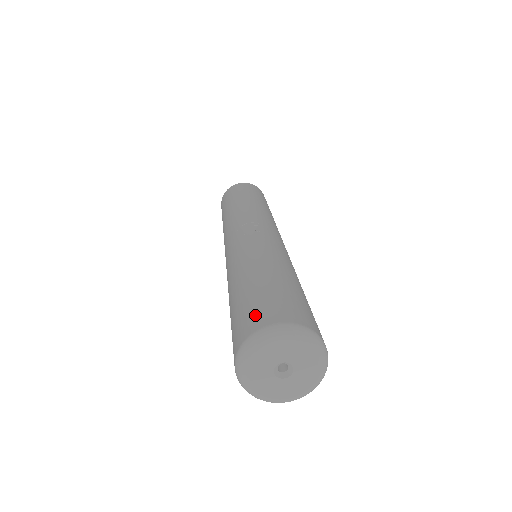
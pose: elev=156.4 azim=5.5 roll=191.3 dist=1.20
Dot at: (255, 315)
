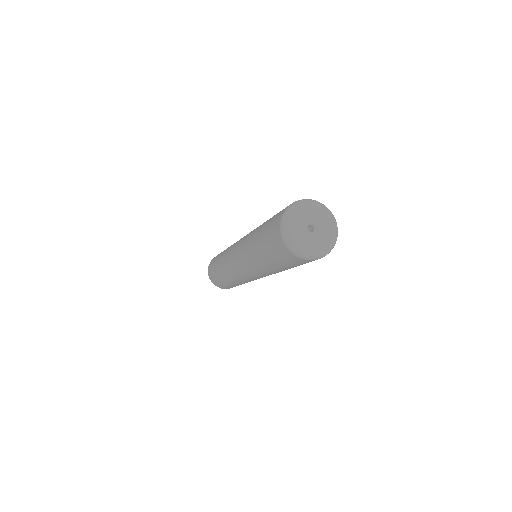
Dot at: occluded
